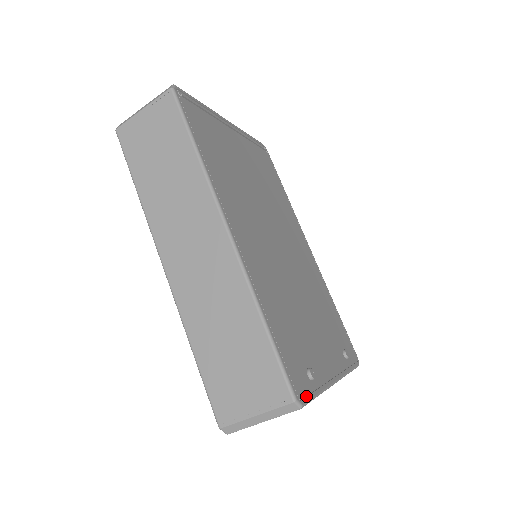
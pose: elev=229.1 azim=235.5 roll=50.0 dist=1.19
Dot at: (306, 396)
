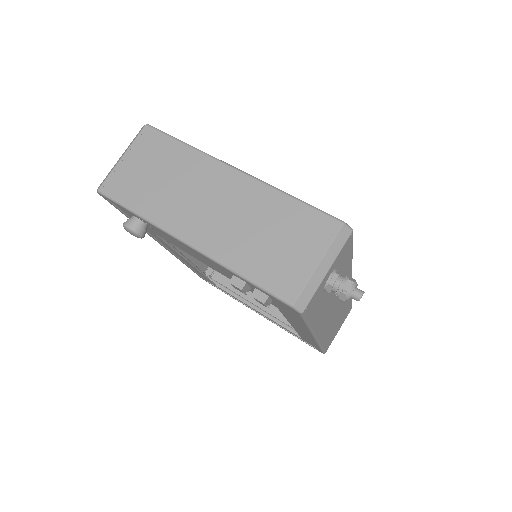
Dot at: (163, 134)
